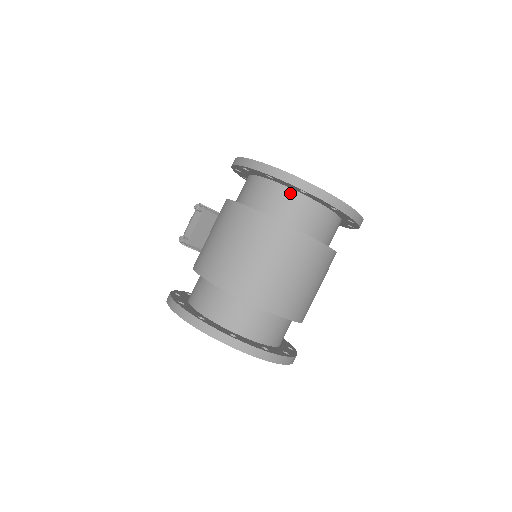
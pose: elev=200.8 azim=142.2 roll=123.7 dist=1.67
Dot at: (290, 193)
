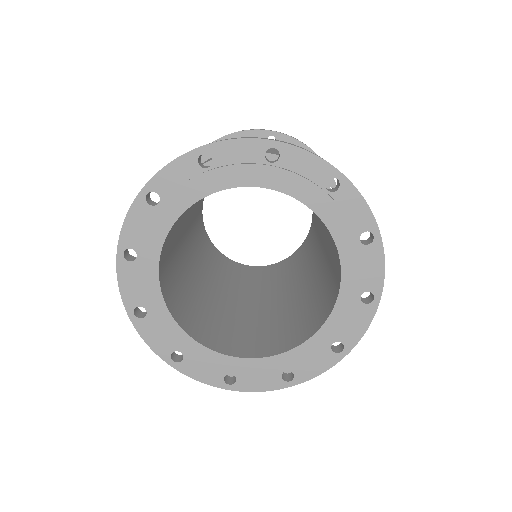
Dot at: occluded
